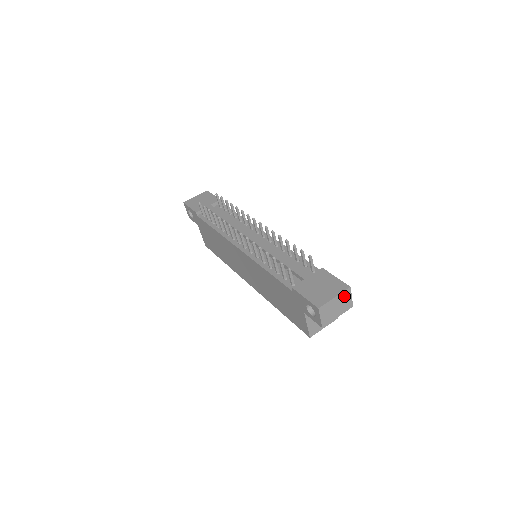
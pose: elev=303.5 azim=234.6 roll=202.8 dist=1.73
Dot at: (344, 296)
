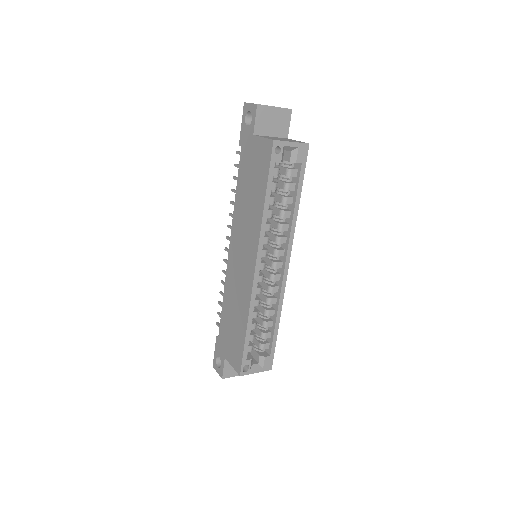
Dot at: occluded
